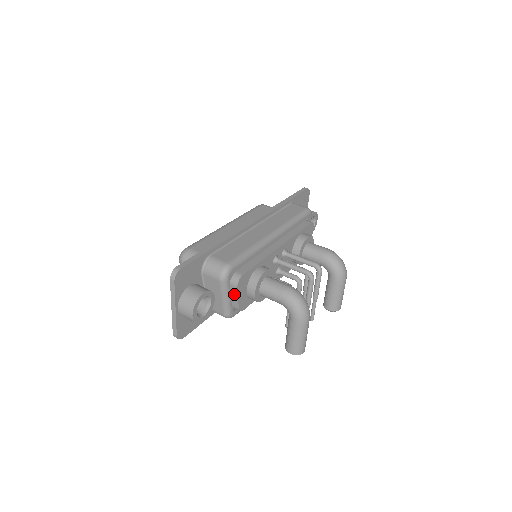
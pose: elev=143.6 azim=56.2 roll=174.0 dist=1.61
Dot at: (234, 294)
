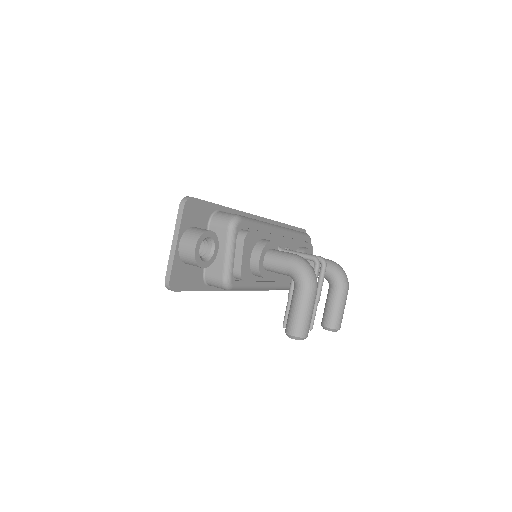
Dot at: (239, 252)
